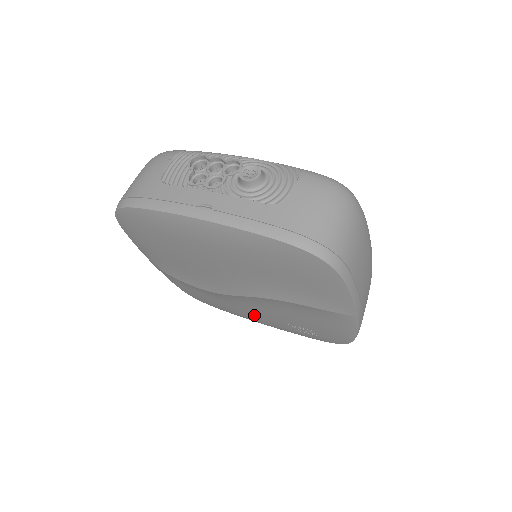
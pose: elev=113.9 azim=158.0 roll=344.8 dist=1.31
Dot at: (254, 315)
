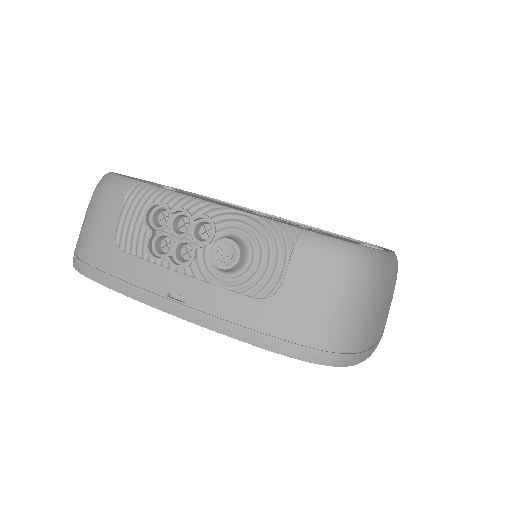
Dot at: occluded
